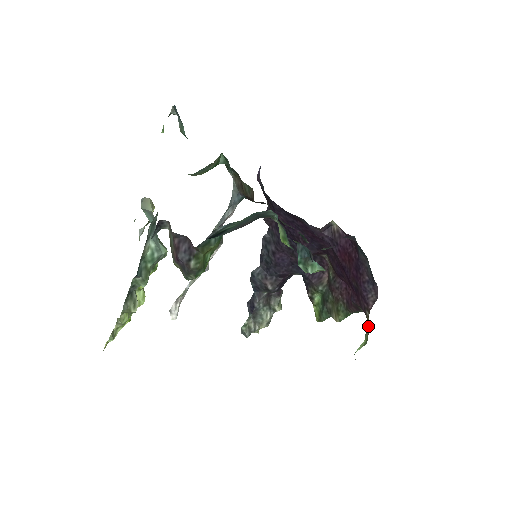
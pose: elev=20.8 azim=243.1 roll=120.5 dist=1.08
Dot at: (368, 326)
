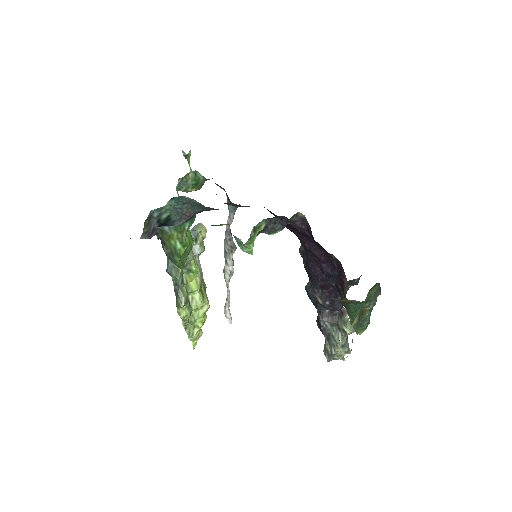
Dot at: occluded
